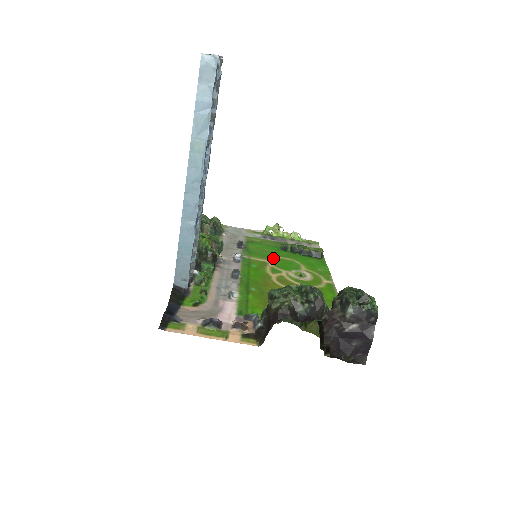
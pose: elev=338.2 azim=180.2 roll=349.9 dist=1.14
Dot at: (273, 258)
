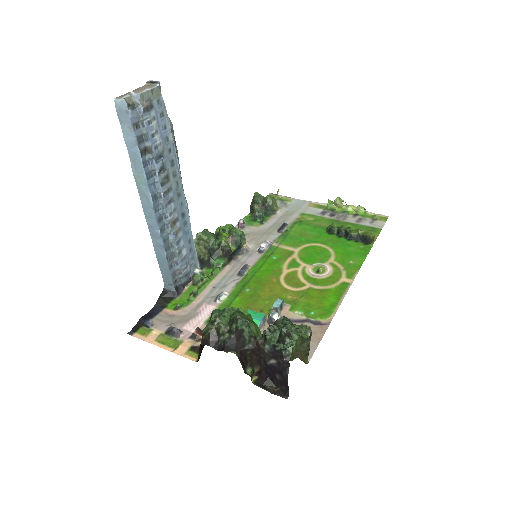
Dot at: (306, 245)
